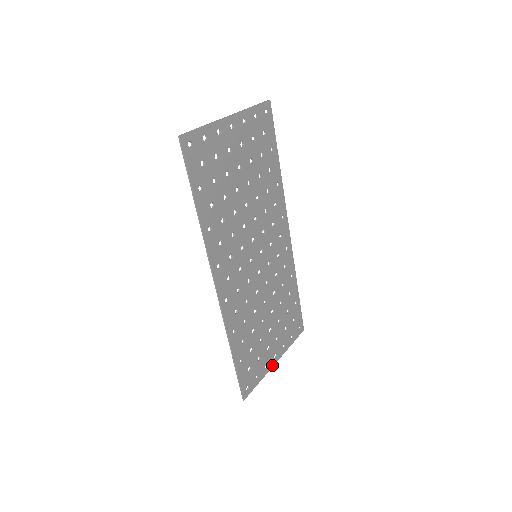
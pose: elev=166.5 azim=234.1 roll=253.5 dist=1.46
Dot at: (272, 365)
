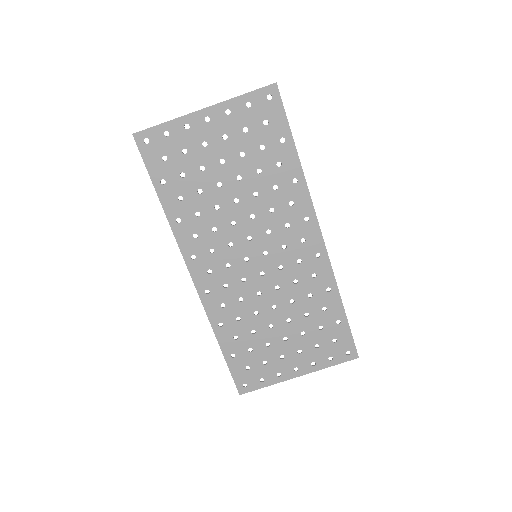
Dot at: (290, 377)
